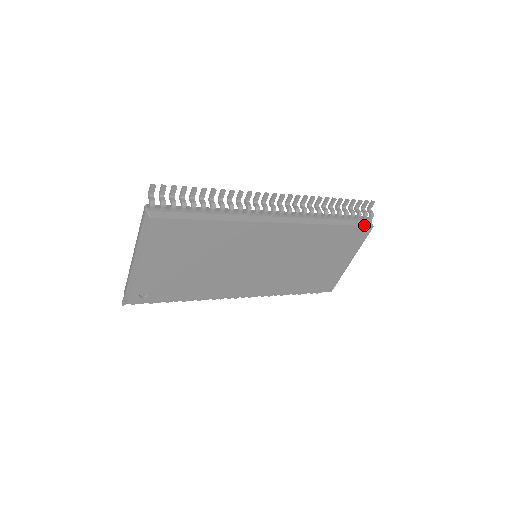
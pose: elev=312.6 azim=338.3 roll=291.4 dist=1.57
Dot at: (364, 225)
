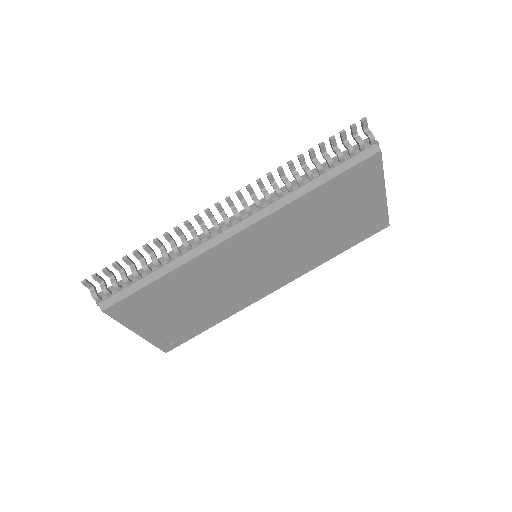
Dot at: (364, 158)
